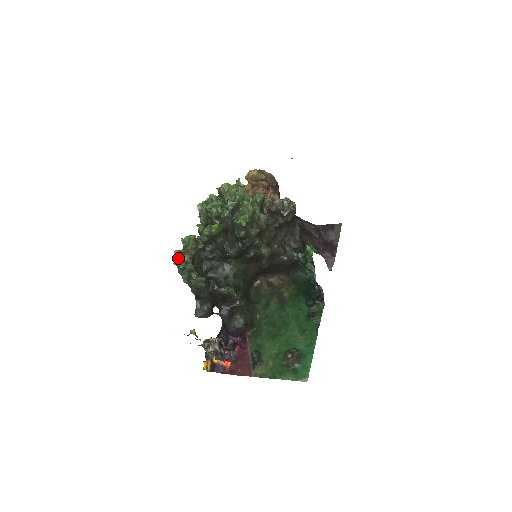
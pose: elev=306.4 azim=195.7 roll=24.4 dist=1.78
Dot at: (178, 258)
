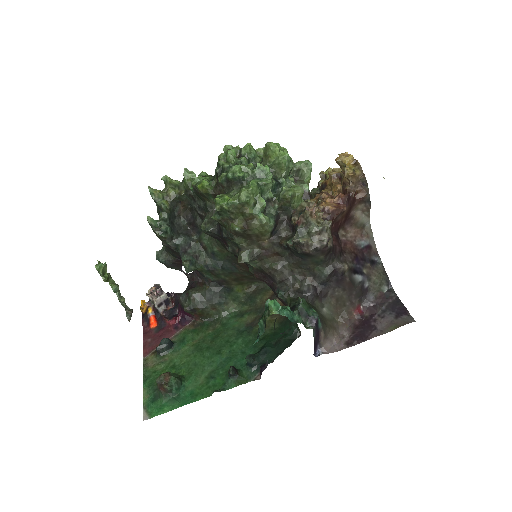
Dot at: (165, 185)
